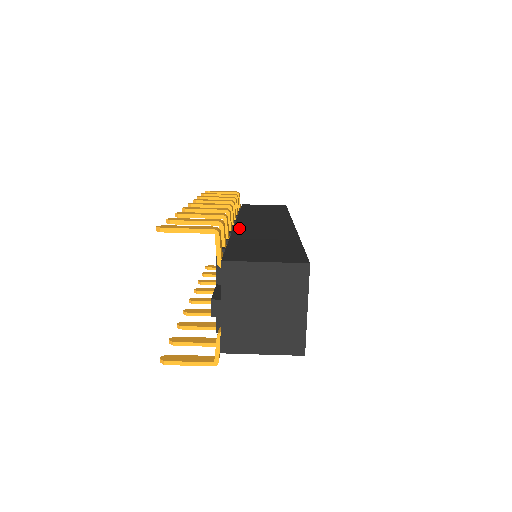
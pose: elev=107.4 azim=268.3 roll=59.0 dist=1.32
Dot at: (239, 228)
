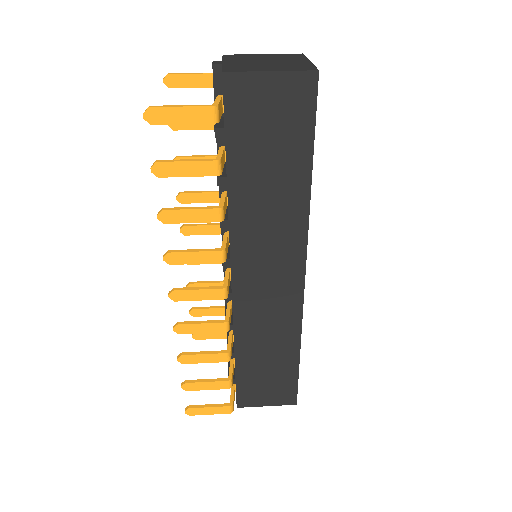
Dot at: occluded
